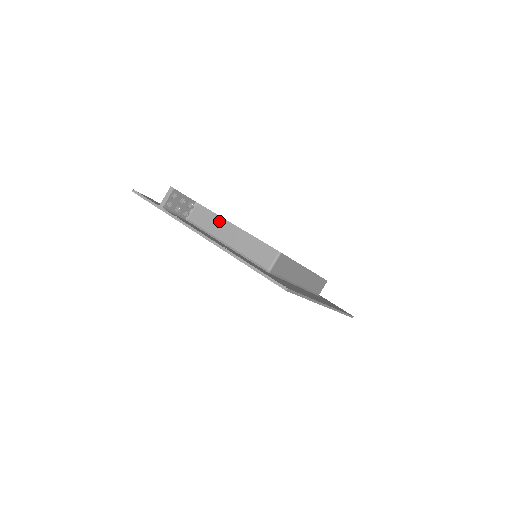
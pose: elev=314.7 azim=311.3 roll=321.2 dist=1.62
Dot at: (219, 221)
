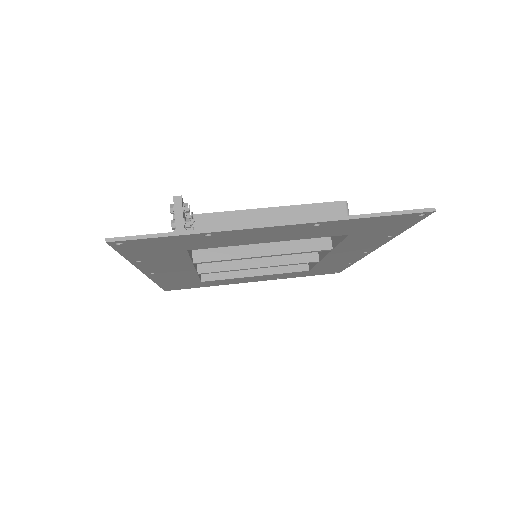
Dot at: (241, 217)
